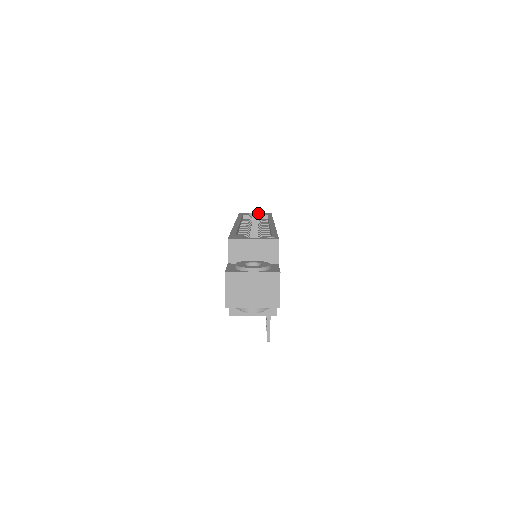
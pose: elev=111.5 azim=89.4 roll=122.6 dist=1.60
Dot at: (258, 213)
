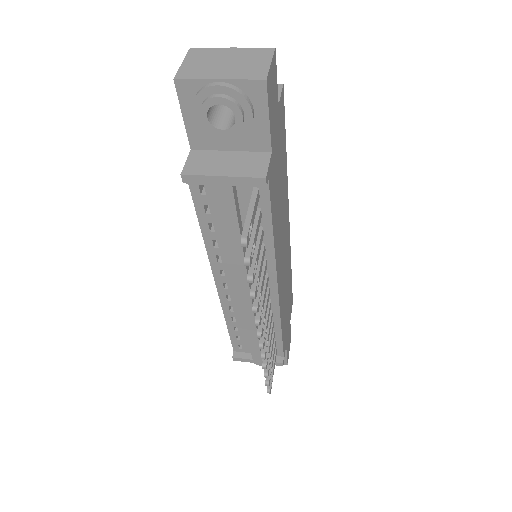
Dot at: occluded
